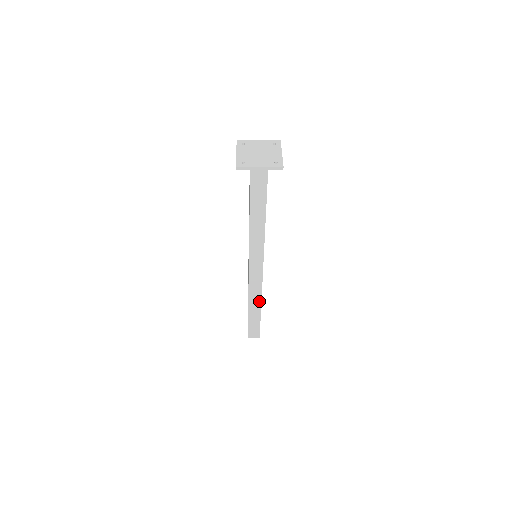
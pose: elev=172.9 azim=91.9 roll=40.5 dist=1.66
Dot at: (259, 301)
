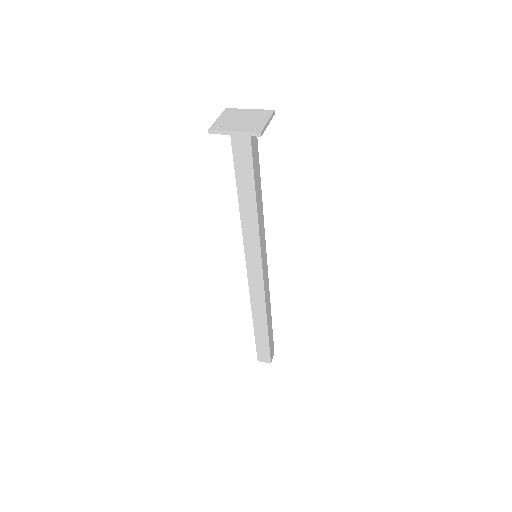
Dot at: (264, 315)
